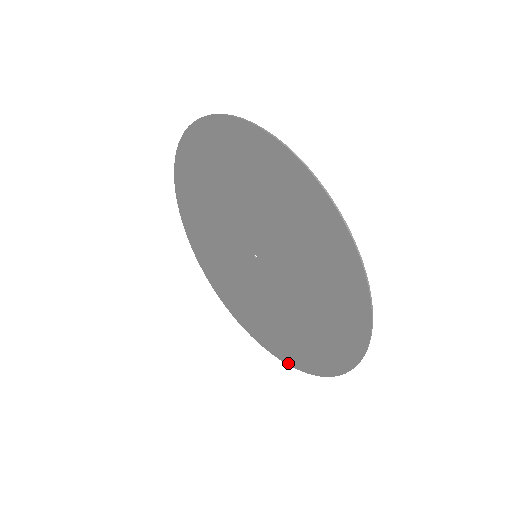
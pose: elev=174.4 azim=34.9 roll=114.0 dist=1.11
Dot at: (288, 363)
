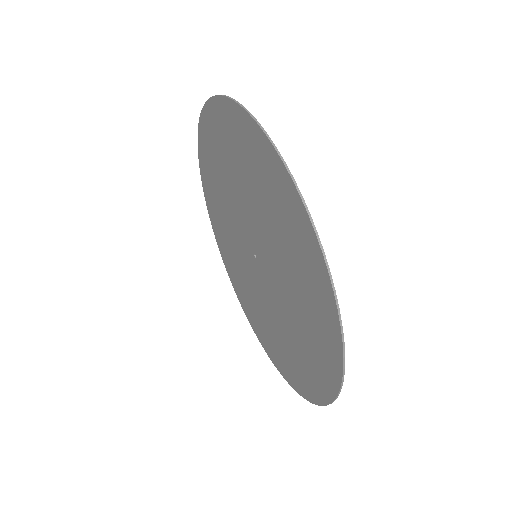
Dot at: (242, 307)
